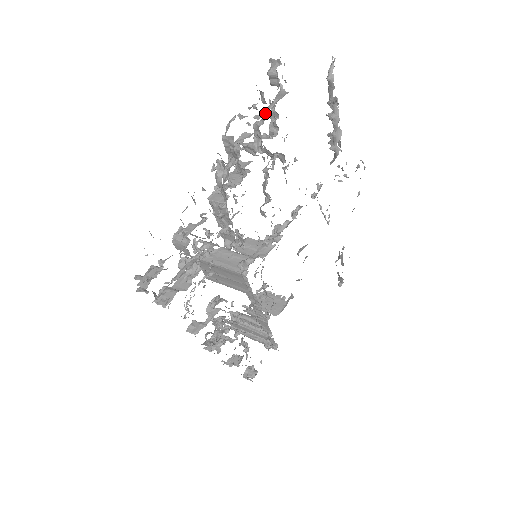
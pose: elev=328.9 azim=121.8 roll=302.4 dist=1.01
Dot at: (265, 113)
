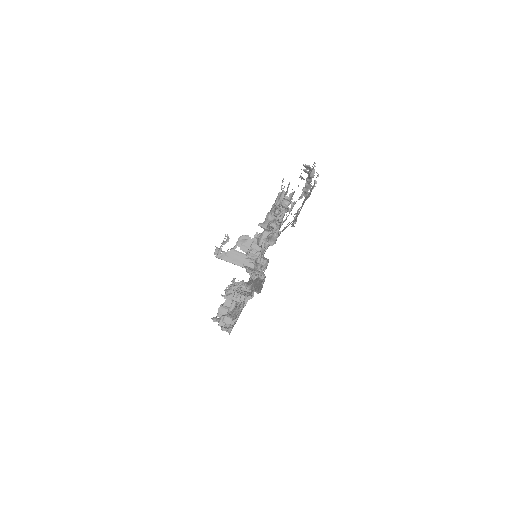
Dot at: (278, 223)
